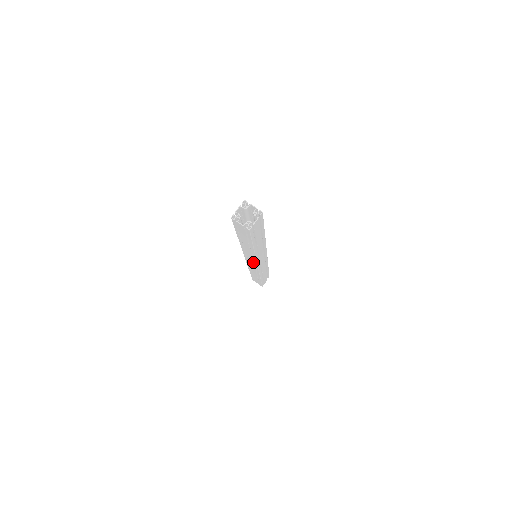
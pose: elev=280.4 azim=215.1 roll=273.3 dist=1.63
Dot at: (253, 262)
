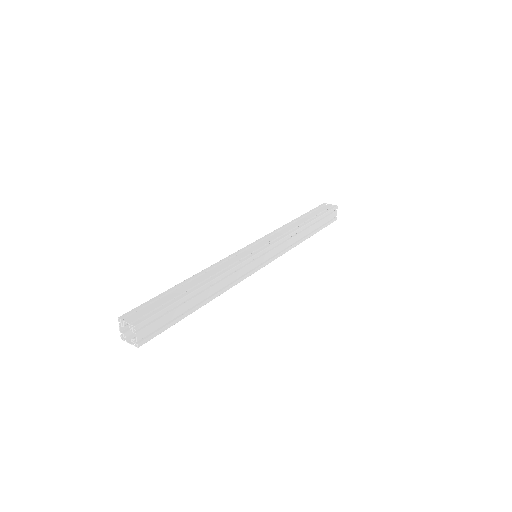
Dot at: occluded
